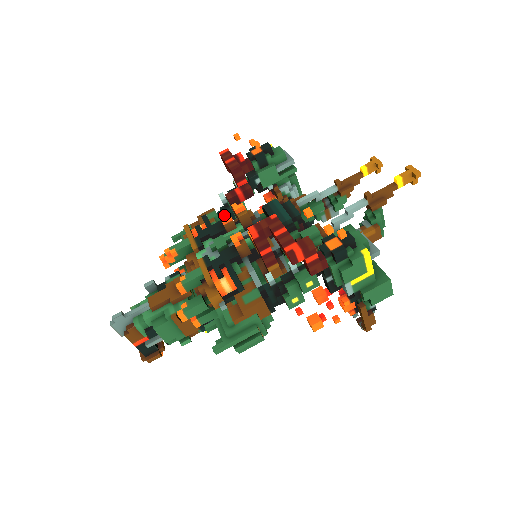
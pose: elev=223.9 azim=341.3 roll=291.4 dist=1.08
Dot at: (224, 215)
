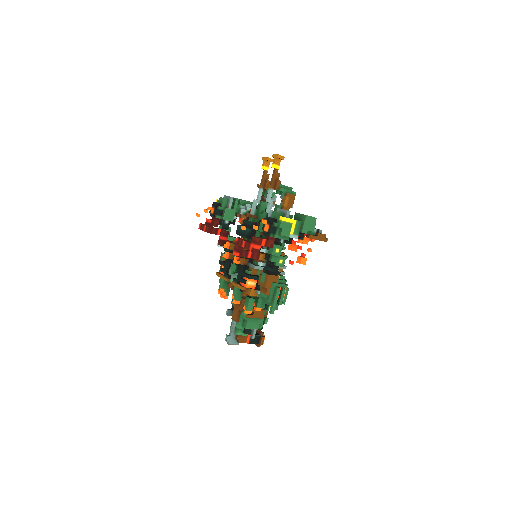
Dot at: (224, 255)
